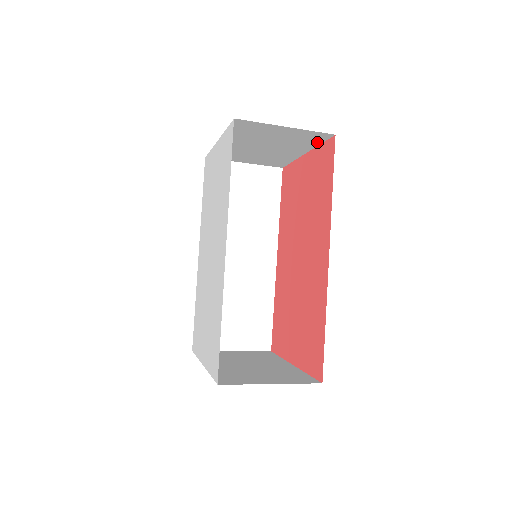
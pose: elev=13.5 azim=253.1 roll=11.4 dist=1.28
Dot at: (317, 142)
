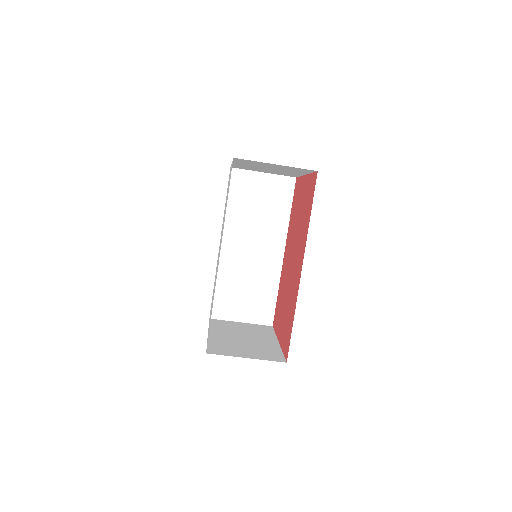
Dot at: (308, 172)
